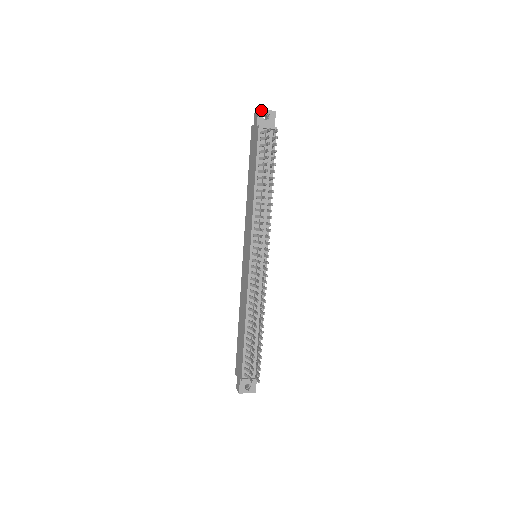
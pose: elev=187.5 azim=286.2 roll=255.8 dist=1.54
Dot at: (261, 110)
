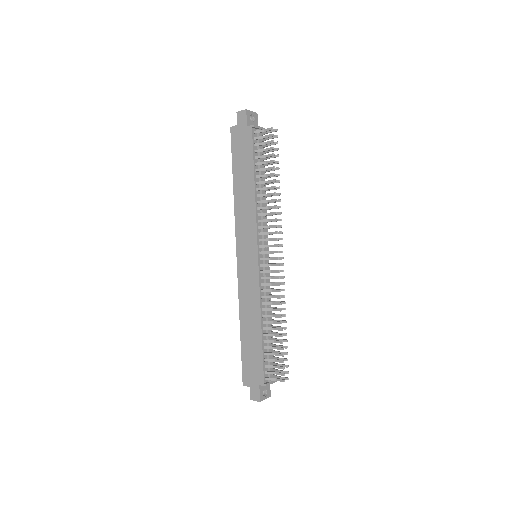
Dot at: (248, 111)
